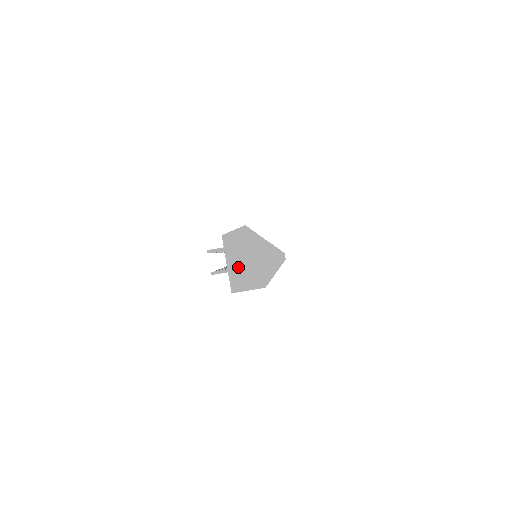
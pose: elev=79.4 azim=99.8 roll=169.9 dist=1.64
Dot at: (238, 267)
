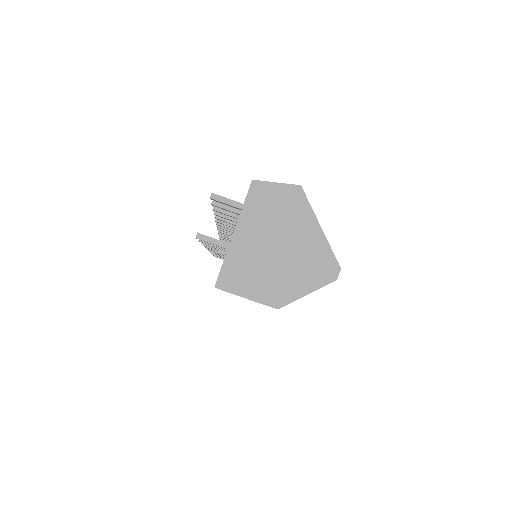
Dot at: (250, 249)
